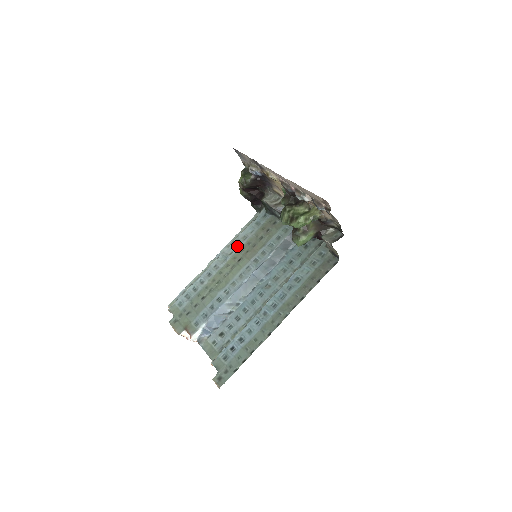
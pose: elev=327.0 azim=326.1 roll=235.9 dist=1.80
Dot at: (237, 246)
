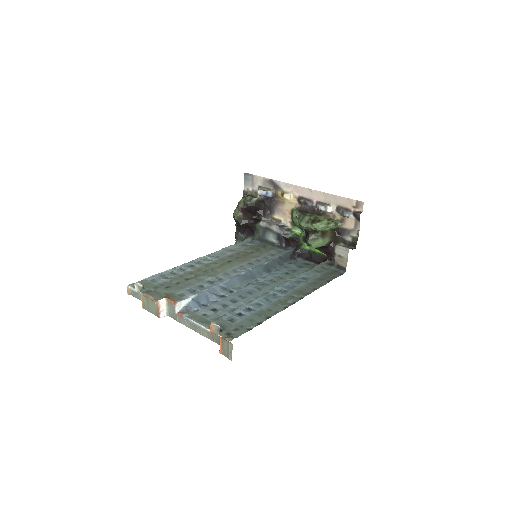
Dot at: (224, 253)
